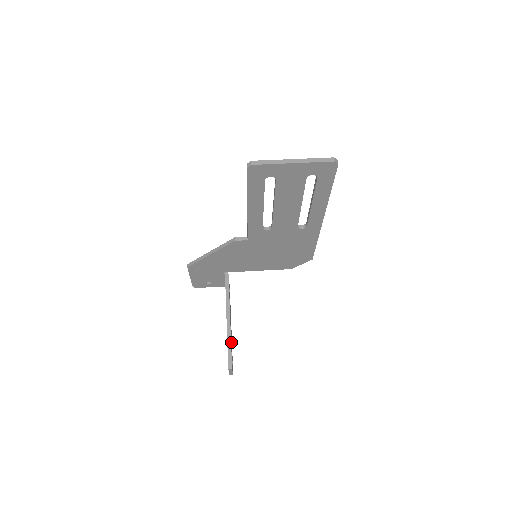
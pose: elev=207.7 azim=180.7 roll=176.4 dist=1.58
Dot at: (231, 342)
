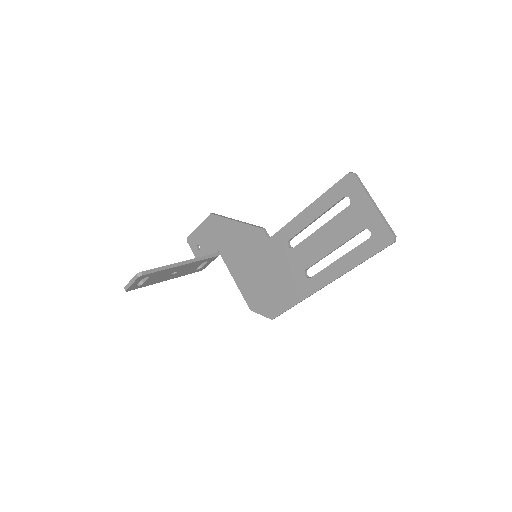
Dot at: (159, 276)
